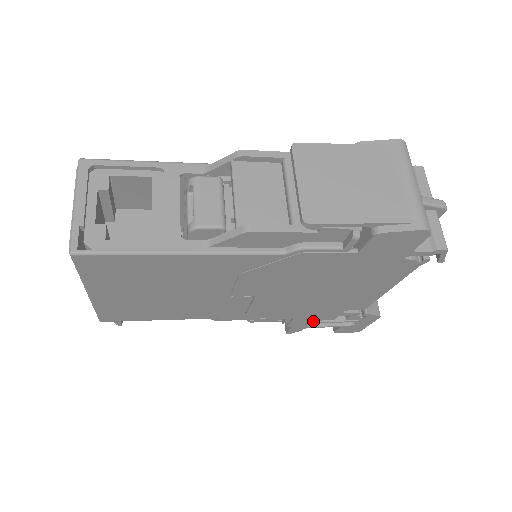
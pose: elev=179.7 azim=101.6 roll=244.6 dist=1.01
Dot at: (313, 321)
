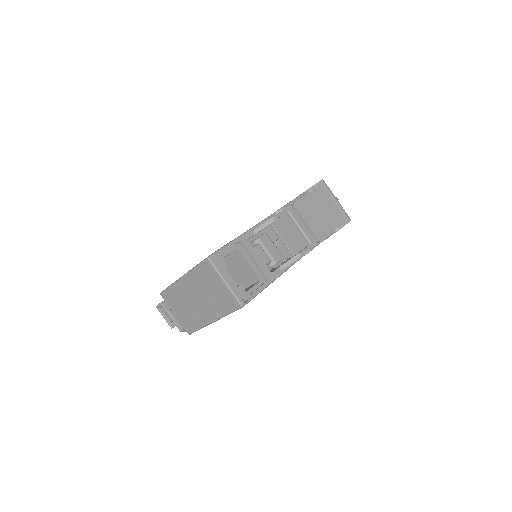
Dot at: occluded
